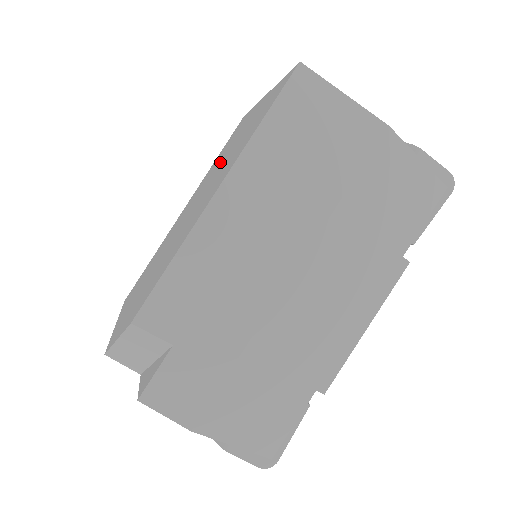
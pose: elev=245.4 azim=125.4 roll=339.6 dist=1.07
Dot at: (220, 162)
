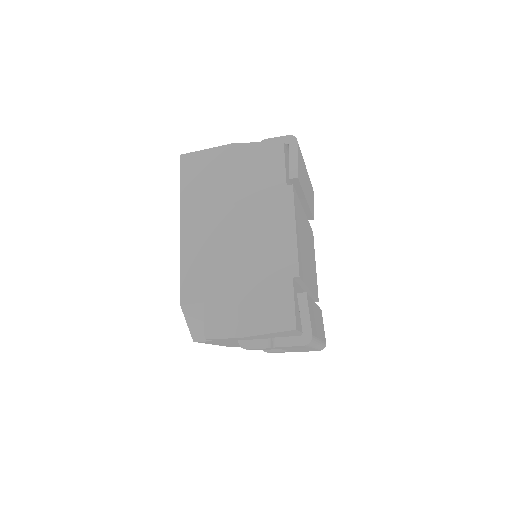
Dot at: occluded
